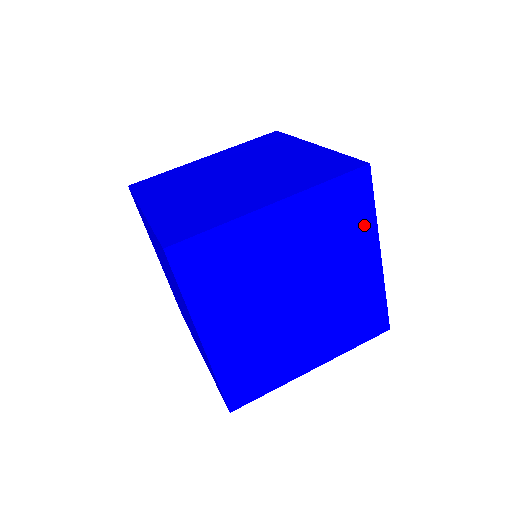
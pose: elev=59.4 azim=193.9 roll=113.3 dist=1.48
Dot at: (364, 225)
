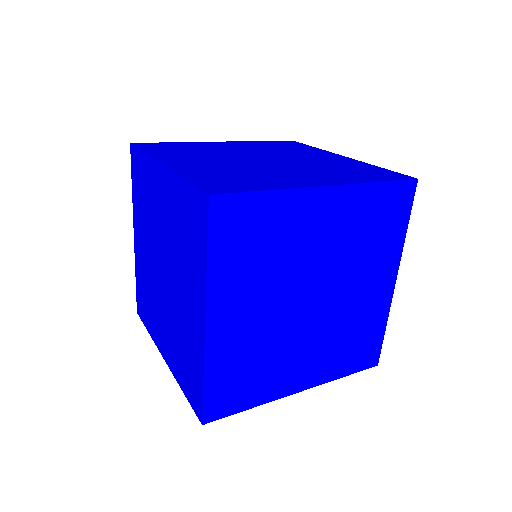
Dot at: (393, 242)
